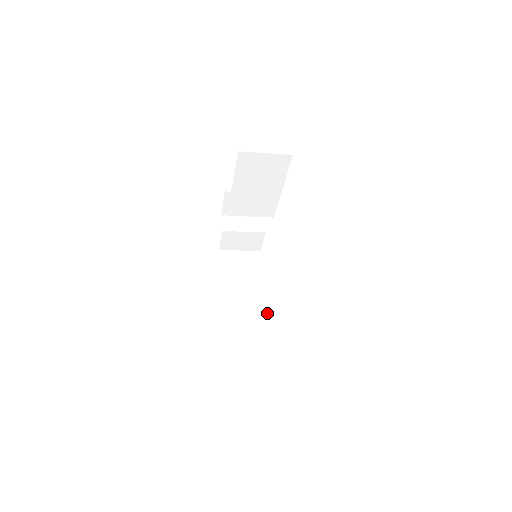
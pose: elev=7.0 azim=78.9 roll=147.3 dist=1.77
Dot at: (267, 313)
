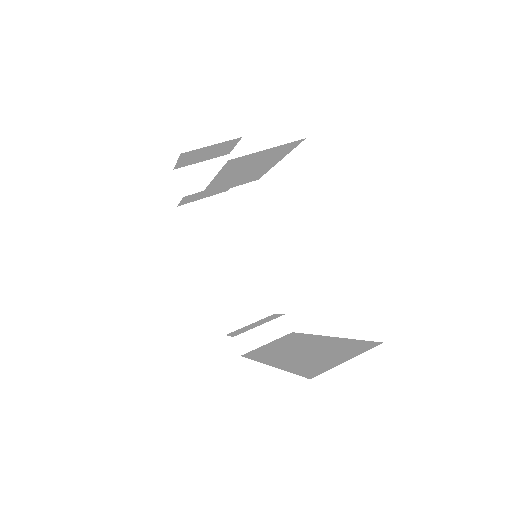
Dot at: (259, 277)
